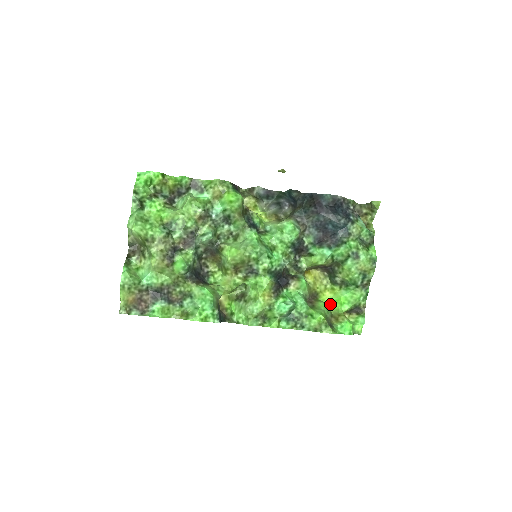
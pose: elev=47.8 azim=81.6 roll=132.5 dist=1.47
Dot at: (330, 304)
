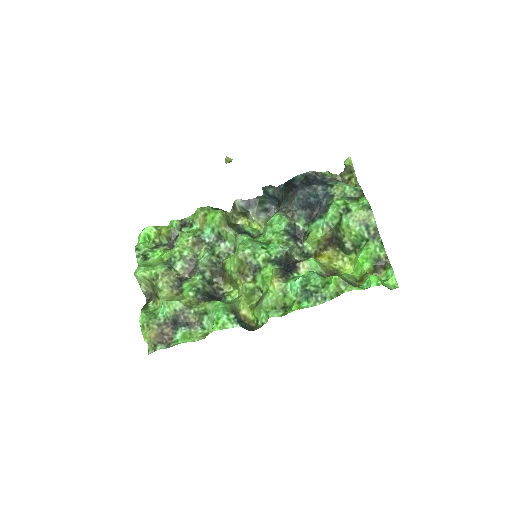
Dot at: (355, 274)
